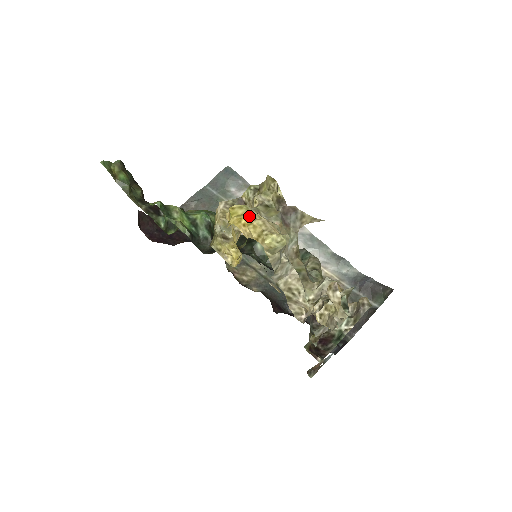
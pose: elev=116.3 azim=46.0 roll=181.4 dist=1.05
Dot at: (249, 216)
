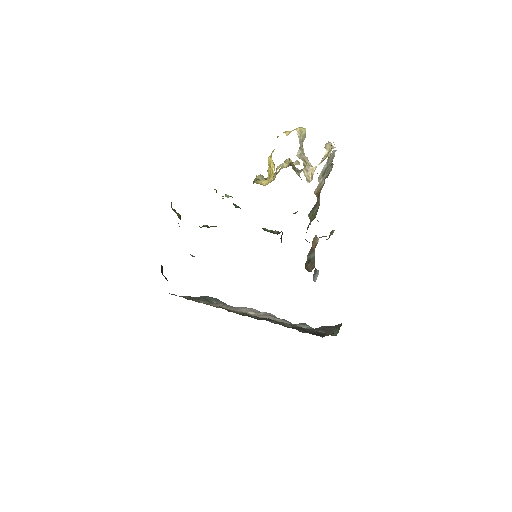
Dot at: occluded
